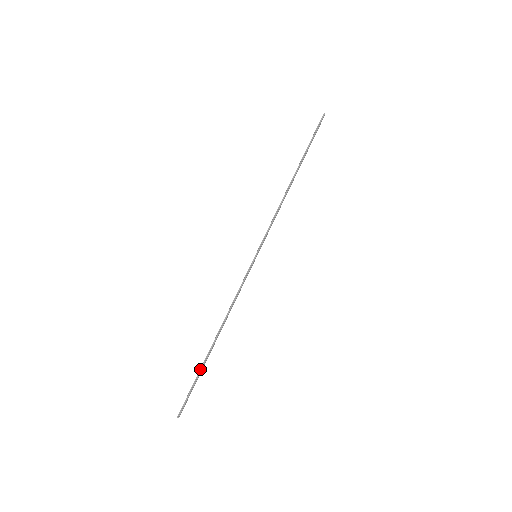
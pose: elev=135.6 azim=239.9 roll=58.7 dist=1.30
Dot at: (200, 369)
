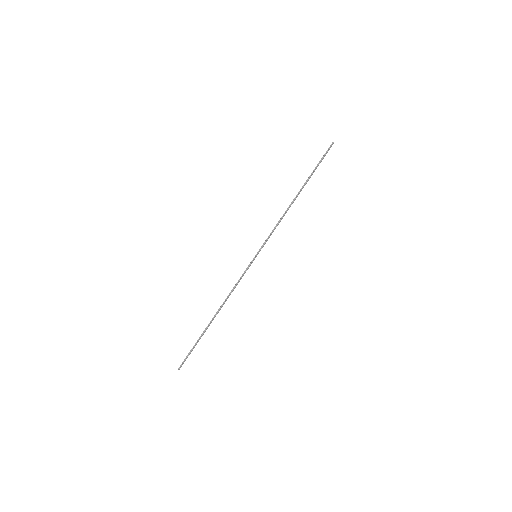
Dot at: (200, 337)
